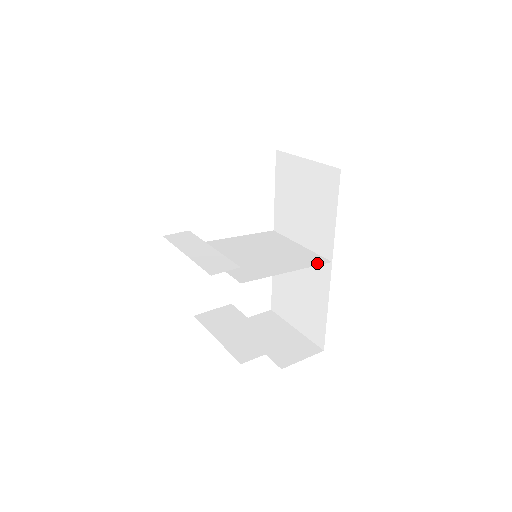
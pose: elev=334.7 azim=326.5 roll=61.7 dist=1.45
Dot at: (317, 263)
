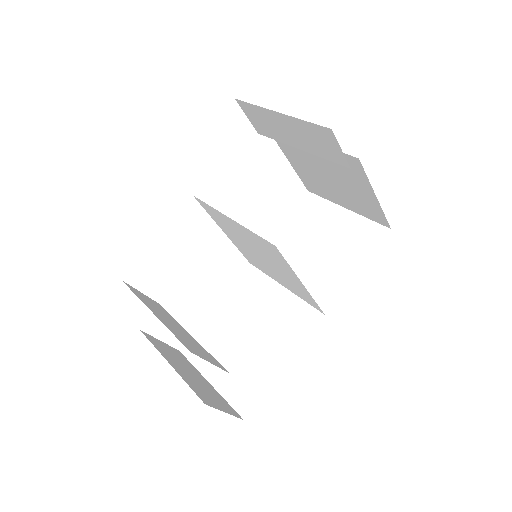
Dot at: (316, 303)
